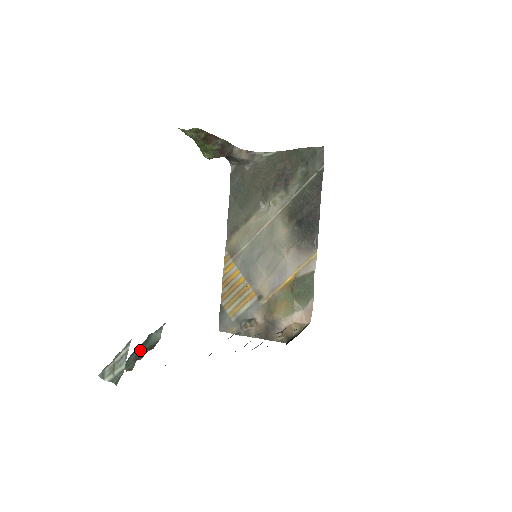
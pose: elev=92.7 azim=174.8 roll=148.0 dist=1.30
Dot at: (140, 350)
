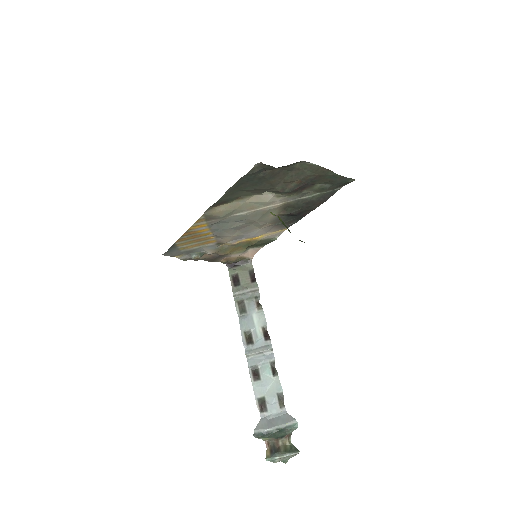
Dot at: (277, 435)
